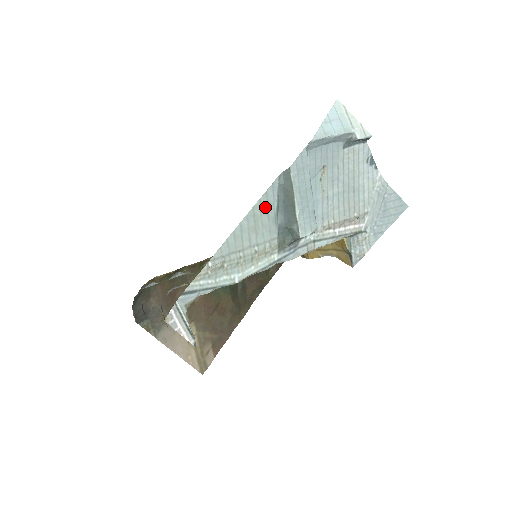
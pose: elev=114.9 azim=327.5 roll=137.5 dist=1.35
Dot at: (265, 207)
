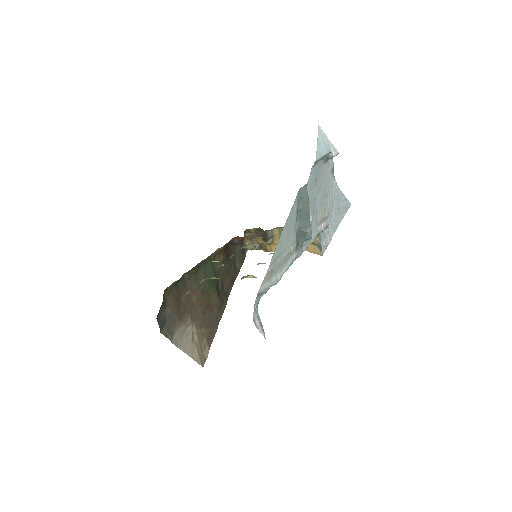
Dot at: (292, 217)
